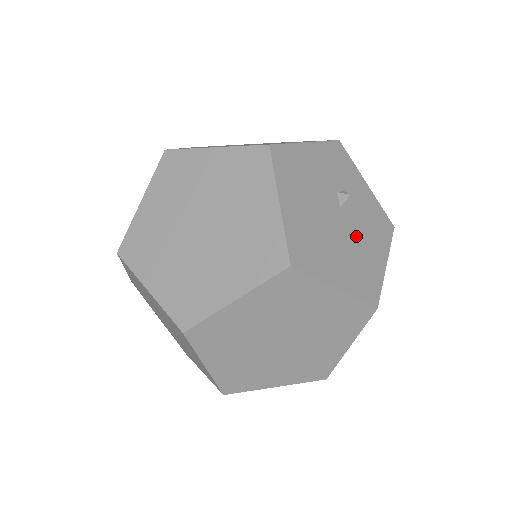
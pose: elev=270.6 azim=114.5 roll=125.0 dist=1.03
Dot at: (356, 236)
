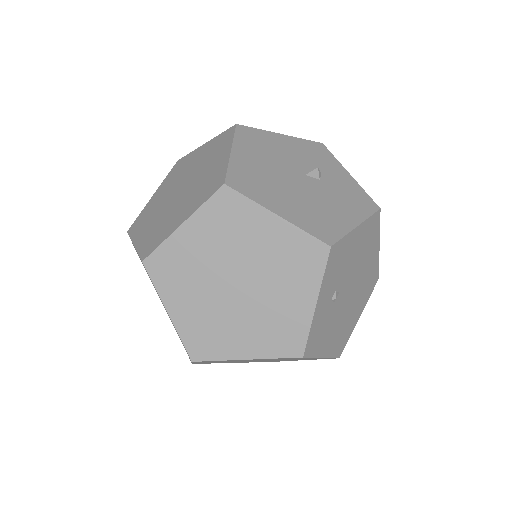
Dot at: (320, 196)
